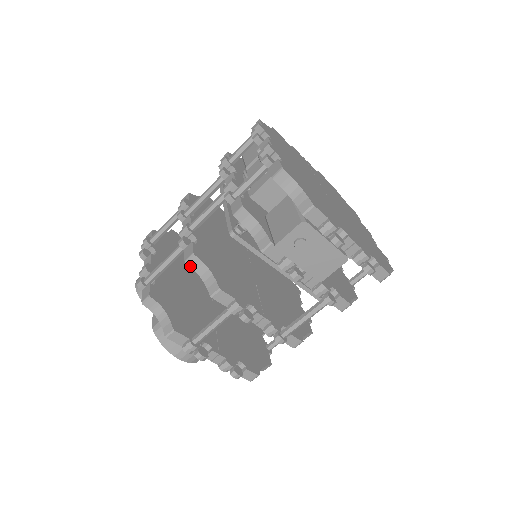
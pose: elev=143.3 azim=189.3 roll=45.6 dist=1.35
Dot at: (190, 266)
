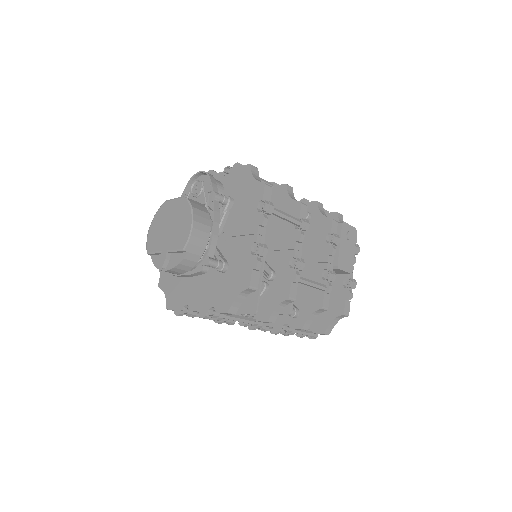
Dot at: (287, 188)
